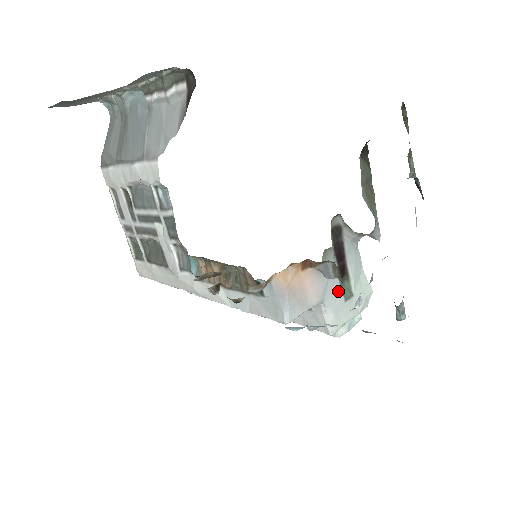
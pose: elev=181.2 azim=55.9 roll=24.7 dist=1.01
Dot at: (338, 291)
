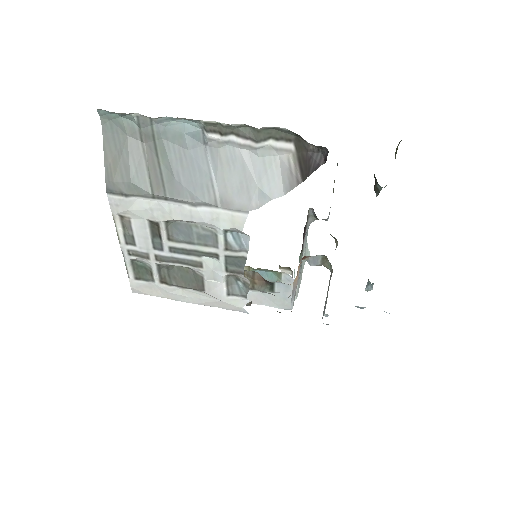
Dot at: occluded
